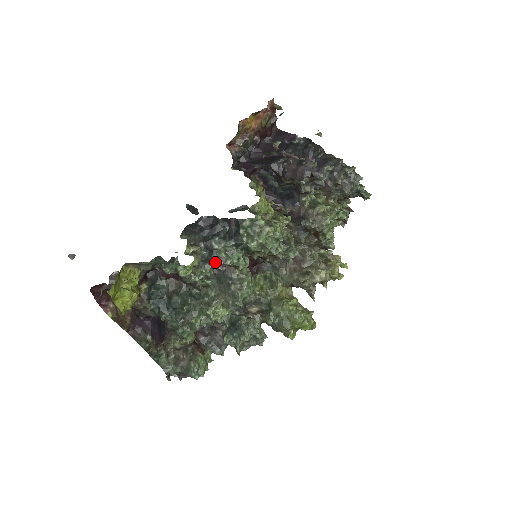
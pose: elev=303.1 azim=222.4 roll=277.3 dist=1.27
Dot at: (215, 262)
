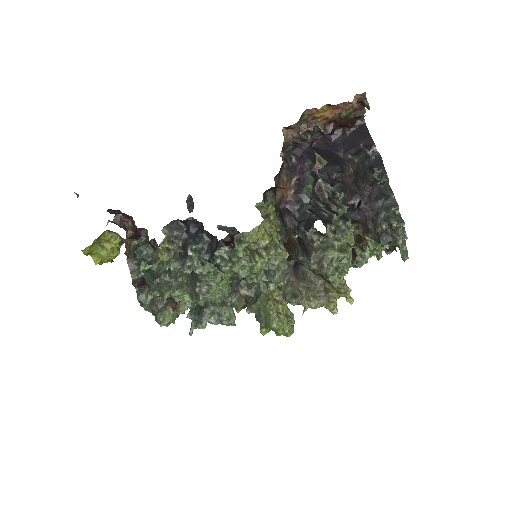
Dot at: (184, 266)
